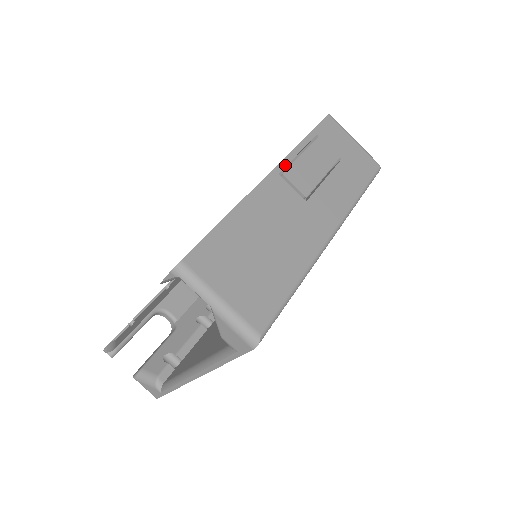
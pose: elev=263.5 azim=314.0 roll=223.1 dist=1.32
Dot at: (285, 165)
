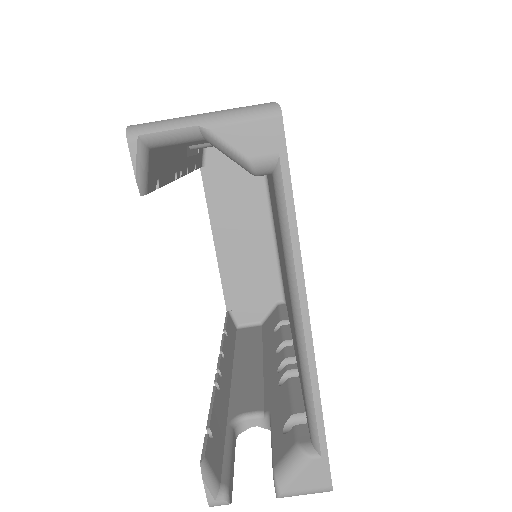
Dot at: occluded
